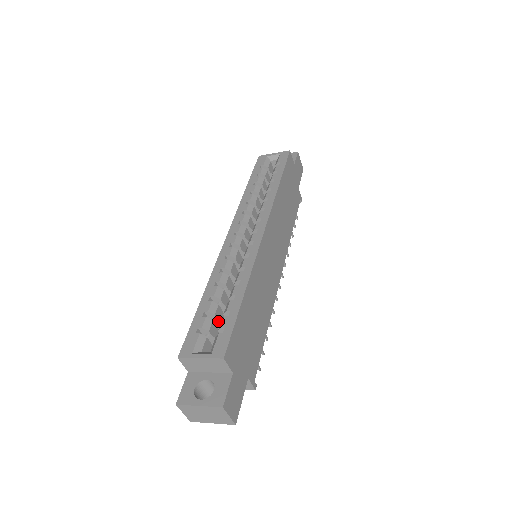
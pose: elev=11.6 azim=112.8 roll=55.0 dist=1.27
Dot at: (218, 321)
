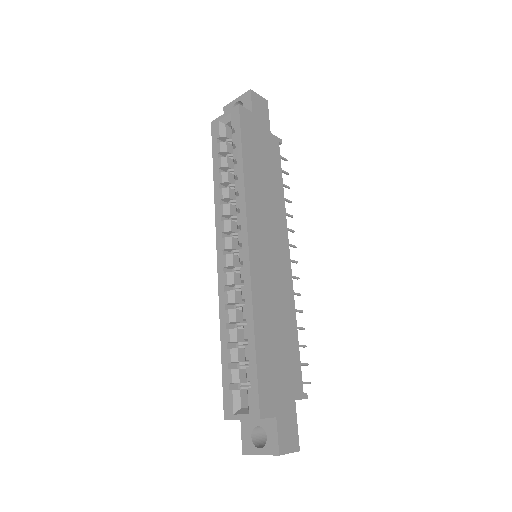
Dot at: (245, 363)
